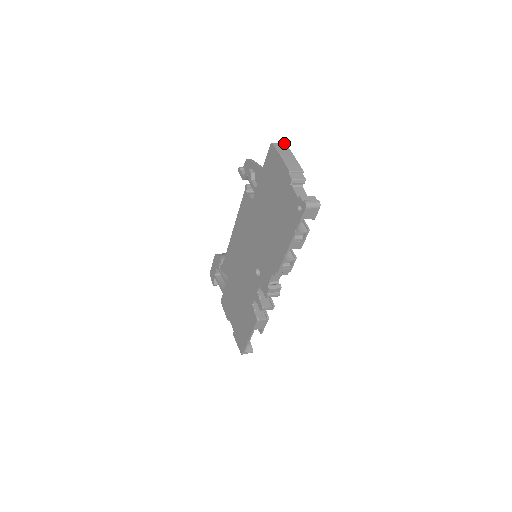
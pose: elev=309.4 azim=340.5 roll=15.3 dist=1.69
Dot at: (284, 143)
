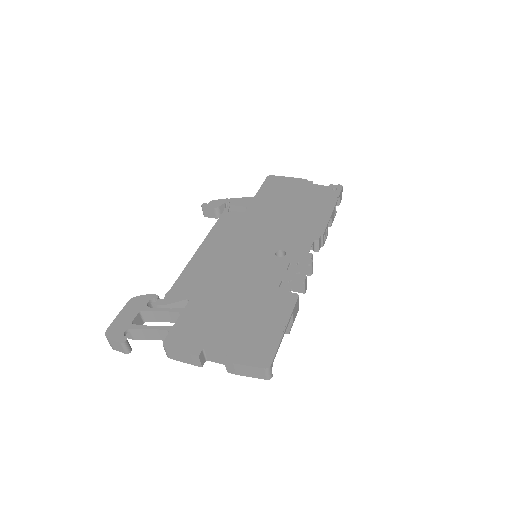
Dot at: occluded
